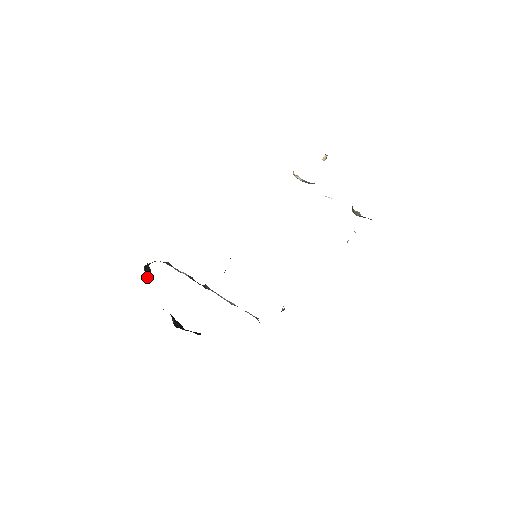
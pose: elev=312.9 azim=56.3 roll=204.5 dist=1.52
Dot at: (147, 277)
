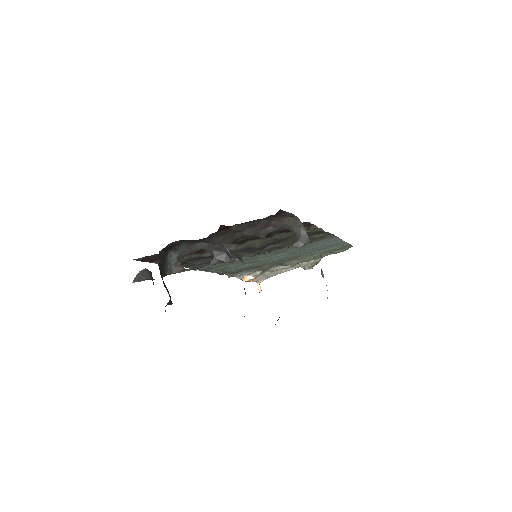
Dot at: (168, 293)
